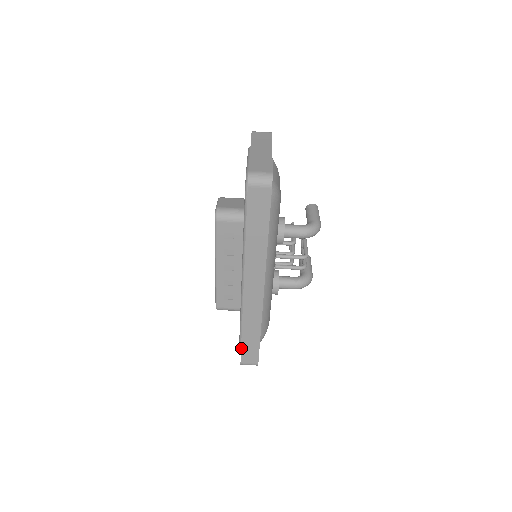
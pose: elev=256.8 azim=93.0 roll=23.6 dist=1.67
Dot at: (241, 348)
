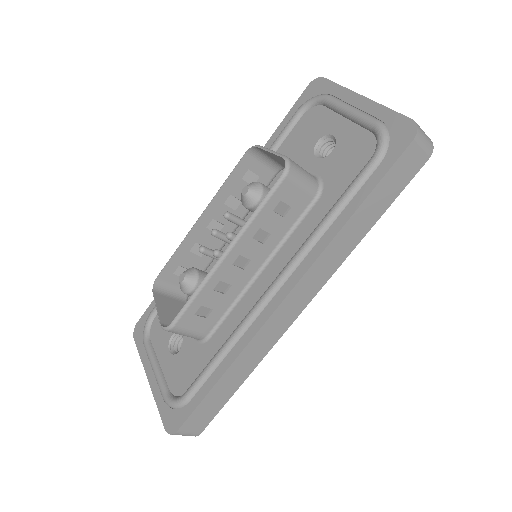
Dot at: (199, 404)
